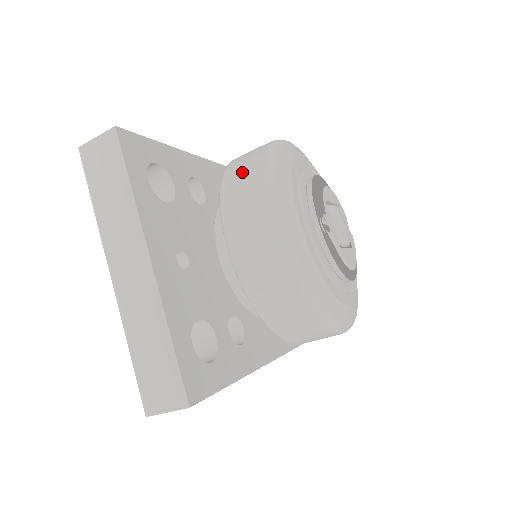
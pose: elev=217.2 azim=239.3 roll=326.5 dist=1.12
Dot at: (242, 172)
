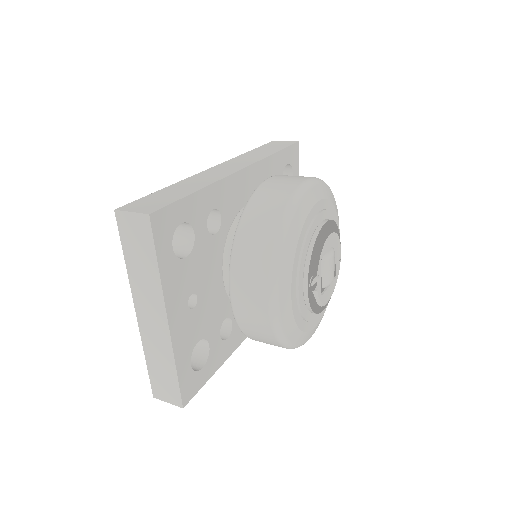
Dot at: (255, 236)
